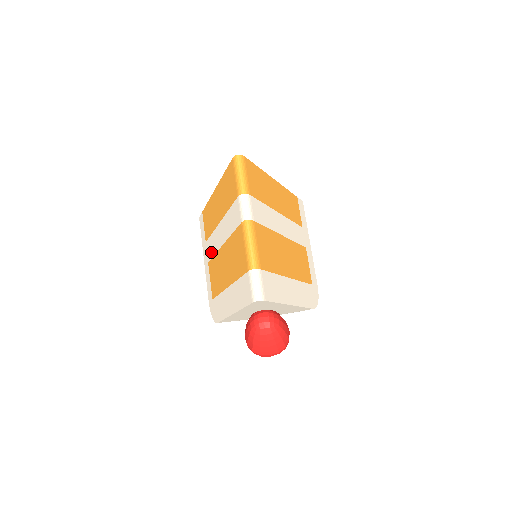
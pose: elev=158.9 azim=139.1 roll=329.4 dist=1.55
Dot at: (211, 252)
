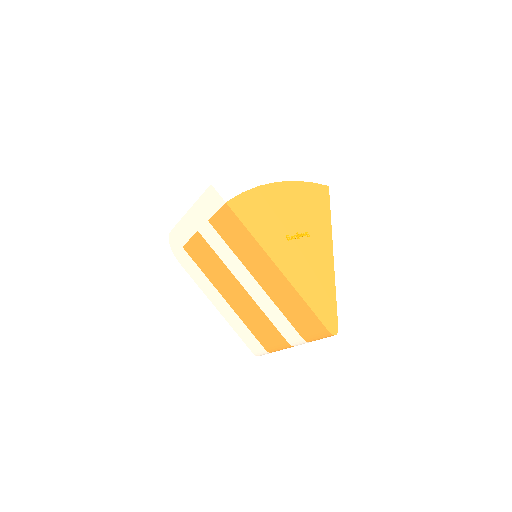
Dot at: (214, 246)
